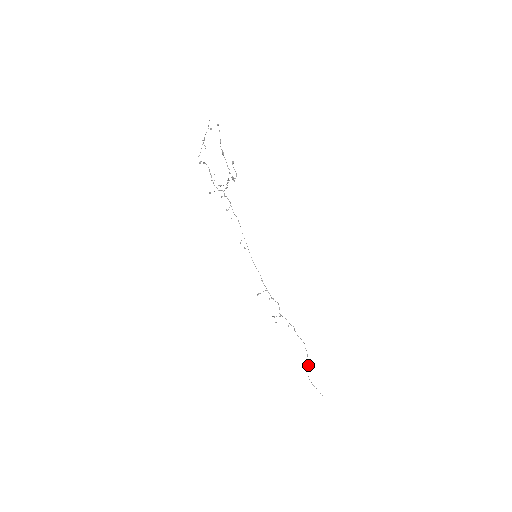
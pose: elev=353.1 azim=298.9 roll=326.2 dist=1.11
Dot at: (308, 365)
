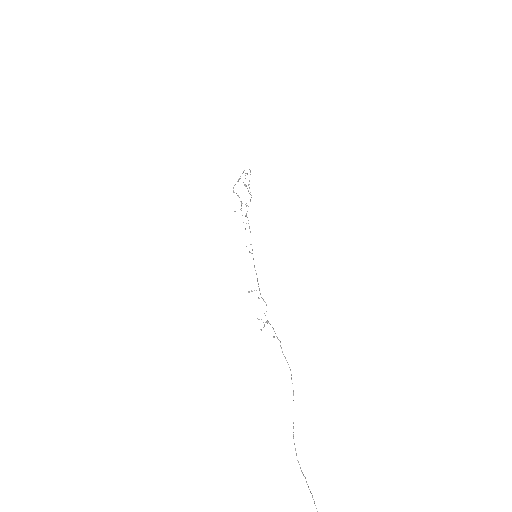
Dot at: occluded
